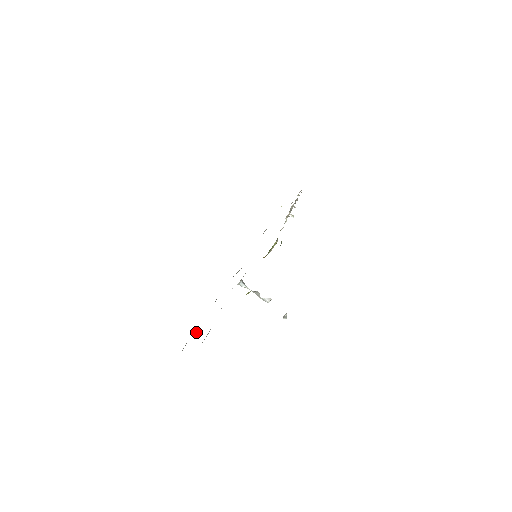
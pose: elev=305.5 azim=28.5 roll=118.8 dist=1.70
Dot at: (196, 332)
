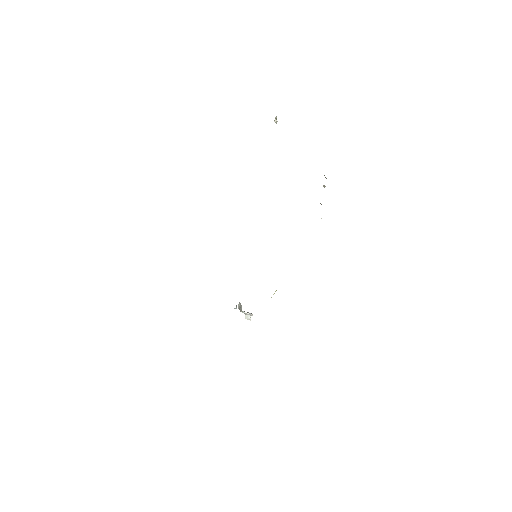
Dot at: occluded
